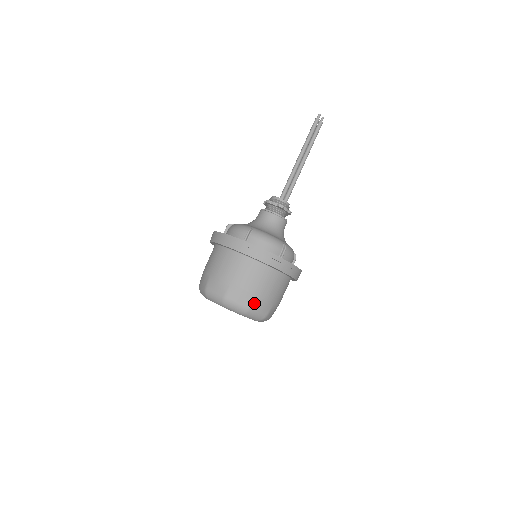
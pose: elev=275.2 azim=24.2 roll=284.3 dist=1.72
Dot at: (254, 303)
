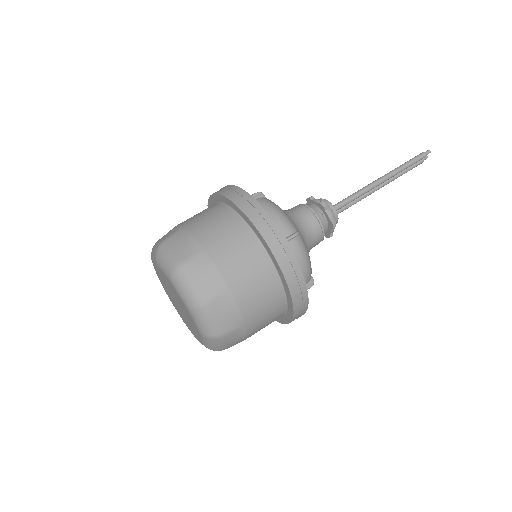
Dot at: (233, 332)
